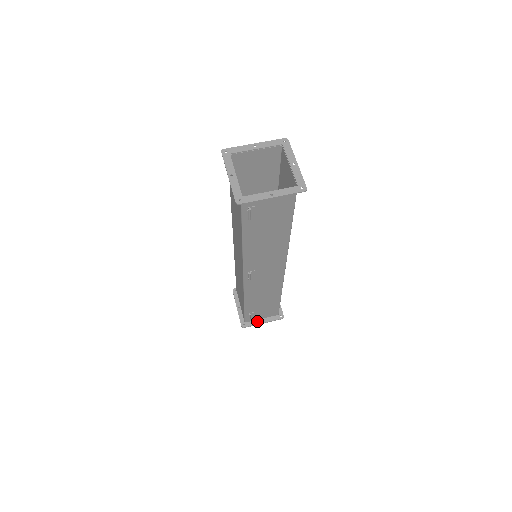
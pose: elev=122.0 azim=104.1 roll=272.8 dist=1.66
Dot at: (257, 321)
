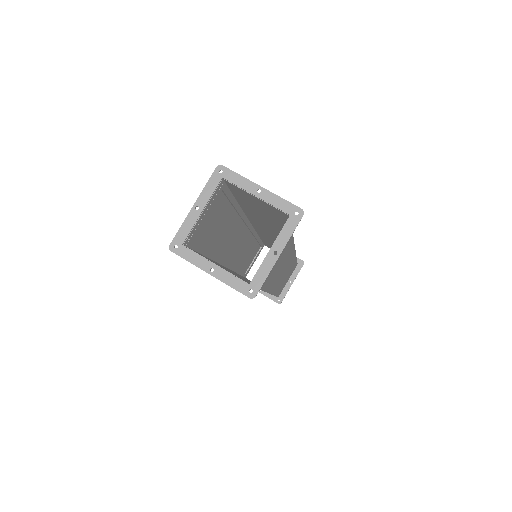
Dot at: occluded
